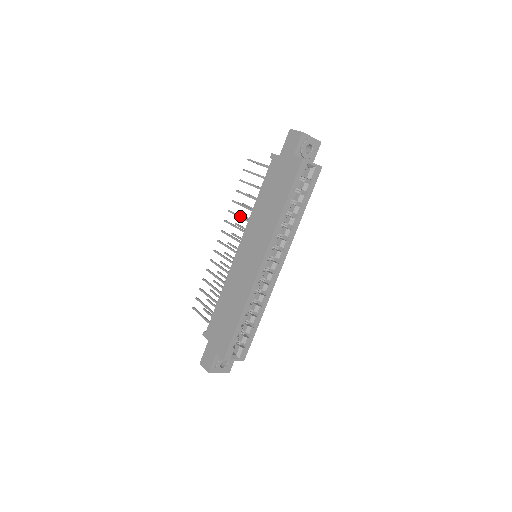
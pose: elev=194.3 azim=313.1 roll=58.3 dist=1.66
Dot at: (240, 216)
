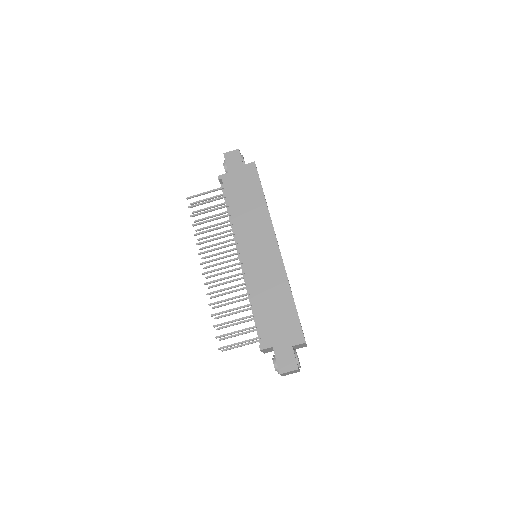
Dot at: occluded
